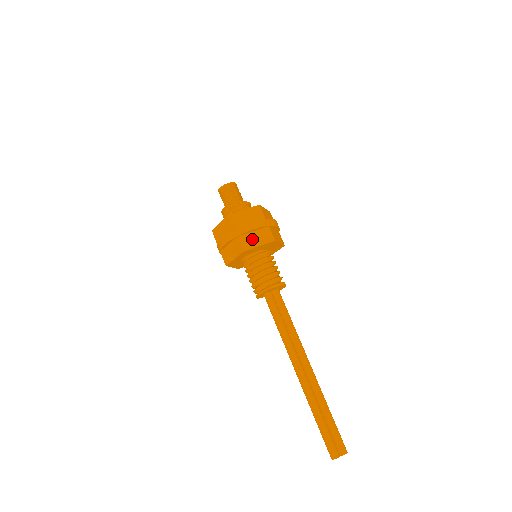
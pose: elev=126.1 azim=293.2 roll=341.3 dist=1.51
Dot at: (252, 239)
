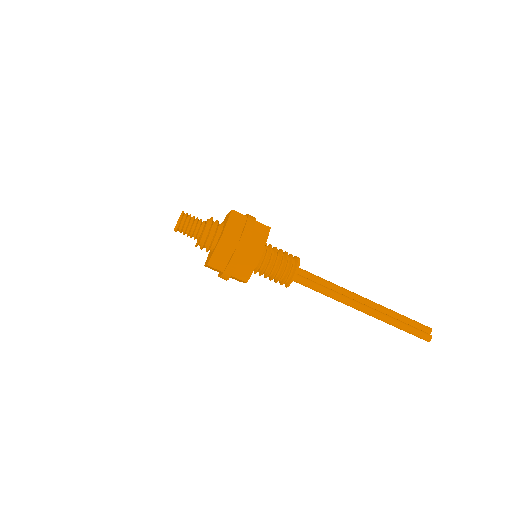
Dot at: (257, 240)
